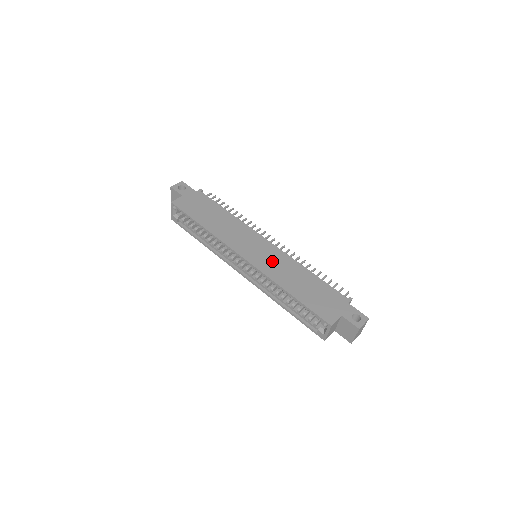
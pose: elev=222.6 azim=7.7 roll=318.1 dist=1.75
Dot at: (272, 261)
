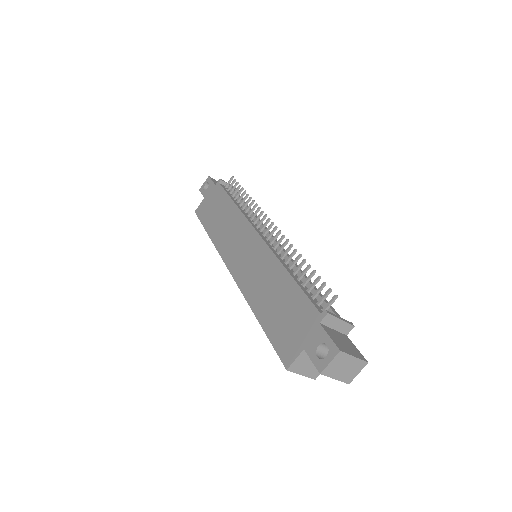
Dot at: (253, 267)
